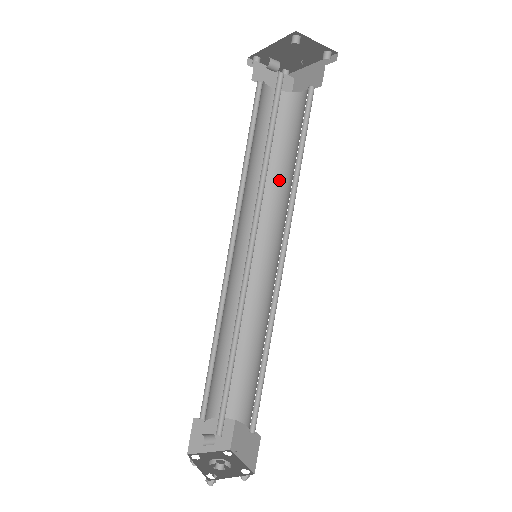
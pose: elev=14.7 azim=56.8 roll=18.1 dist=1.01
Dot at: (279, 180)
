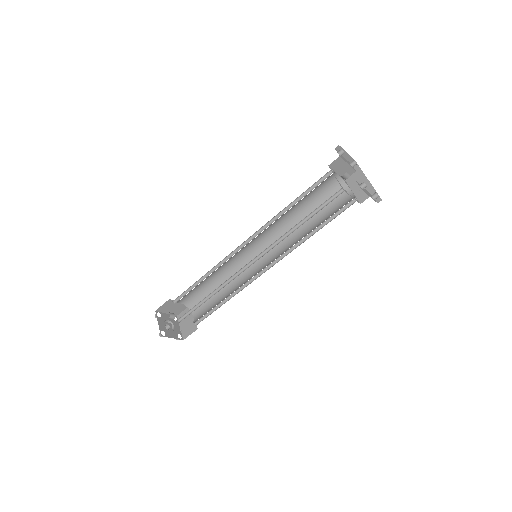
Dot at: occluded
